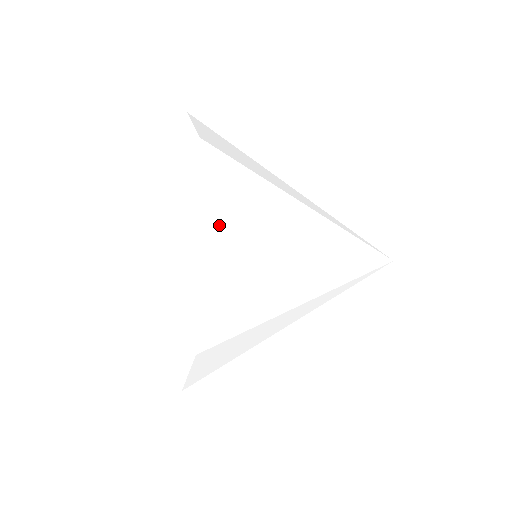
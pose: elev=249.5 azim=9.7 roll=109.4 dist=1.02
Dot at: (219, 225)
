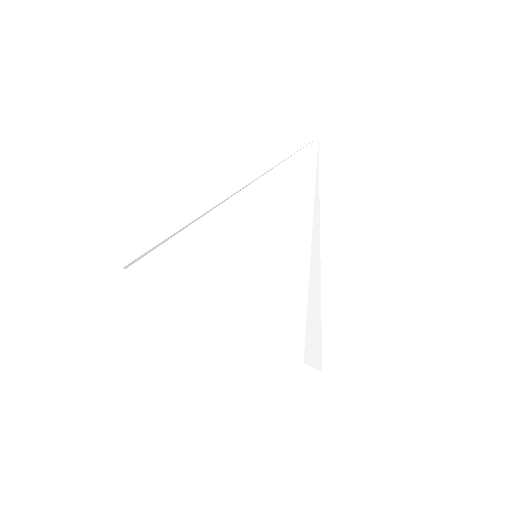
Dot at: (224, 308)
